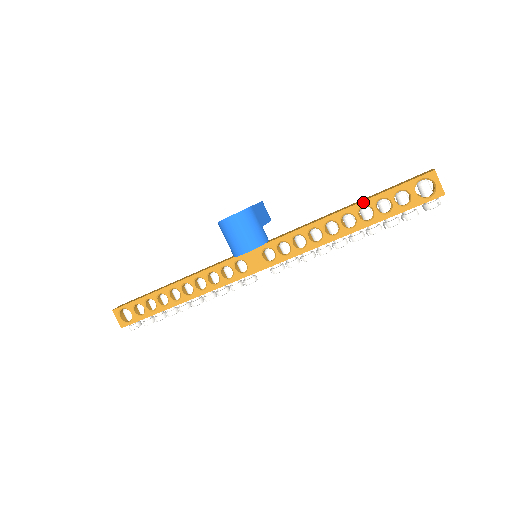
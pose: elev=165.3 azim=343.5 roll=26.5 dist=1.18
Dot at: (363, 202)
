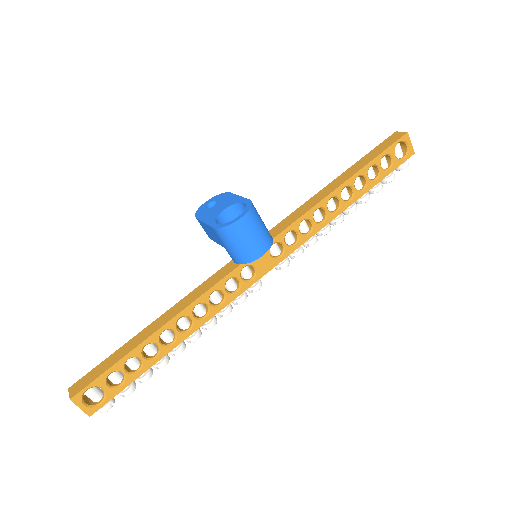
Dot at: (358, 172)
